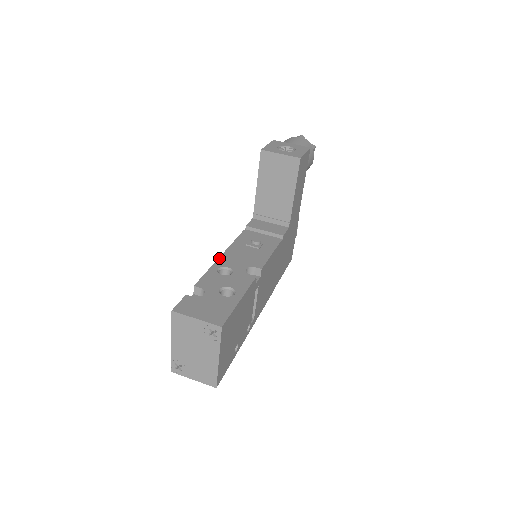
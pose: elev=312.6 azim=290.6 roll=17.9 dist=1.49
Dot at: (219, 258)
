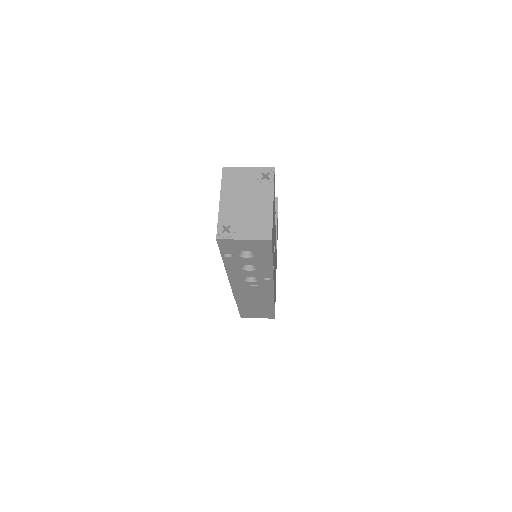
Dot at: occluded
